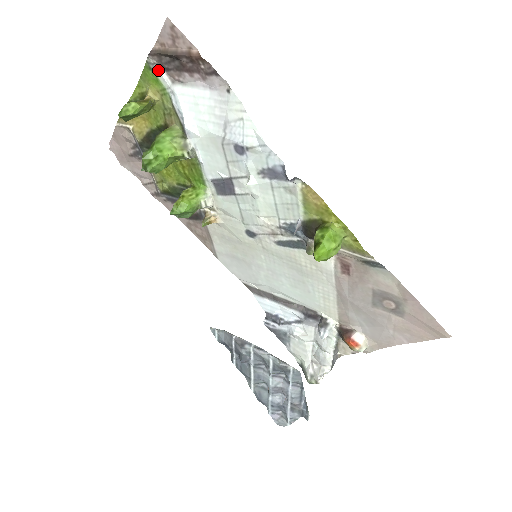
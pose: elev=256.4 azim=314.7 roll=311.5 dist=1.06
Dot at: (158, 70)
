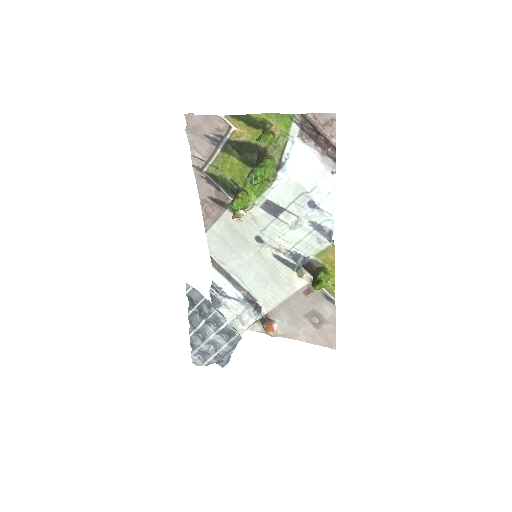
Dot at: (297, 125)
